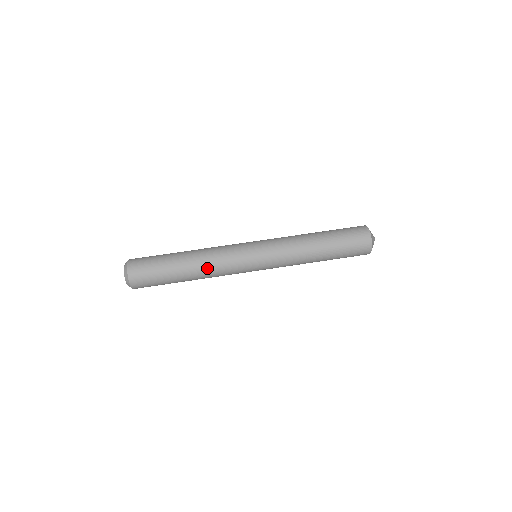
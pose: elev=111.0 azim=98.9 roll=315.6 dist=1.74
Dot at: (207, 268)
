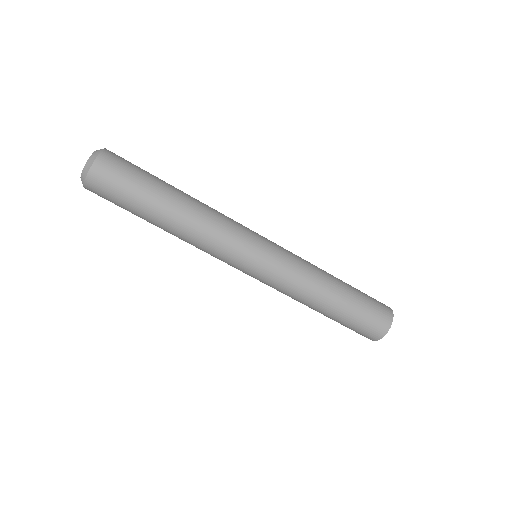
Dot at: (187, 241)
